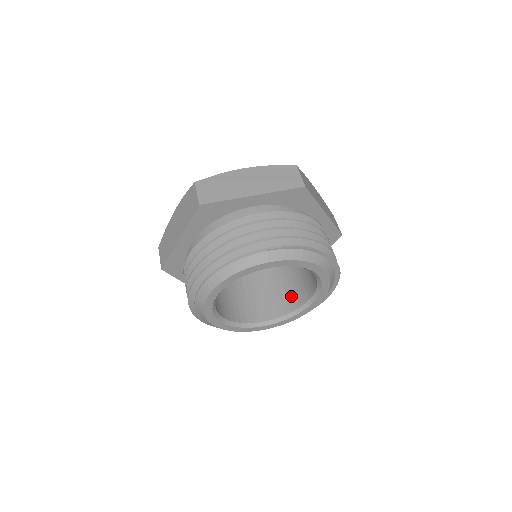
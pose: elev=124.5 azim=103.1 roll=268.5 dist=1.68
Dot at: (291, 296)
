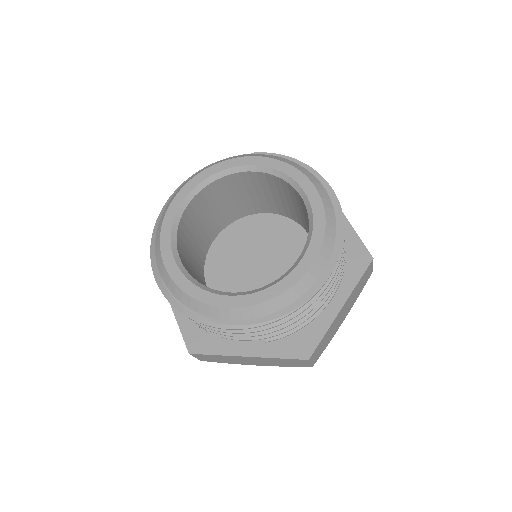
Dot at: occluded
